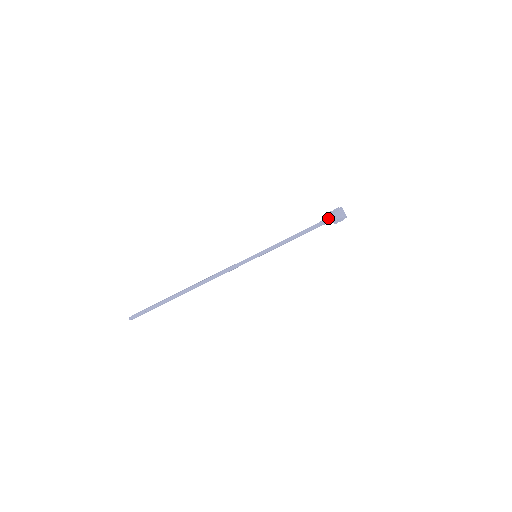
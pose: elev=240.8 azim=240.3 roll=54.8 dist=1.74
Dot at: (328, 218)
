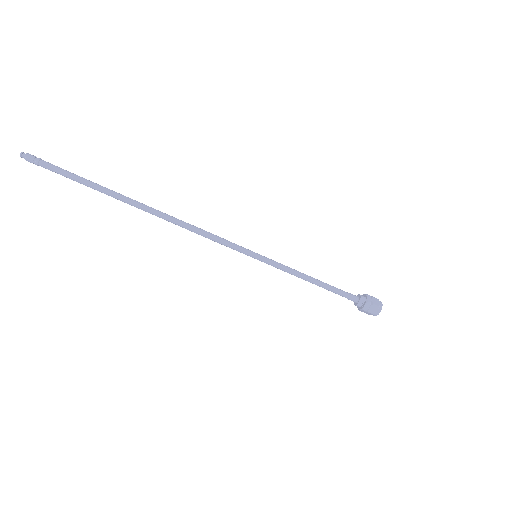
Dot at: occluded
